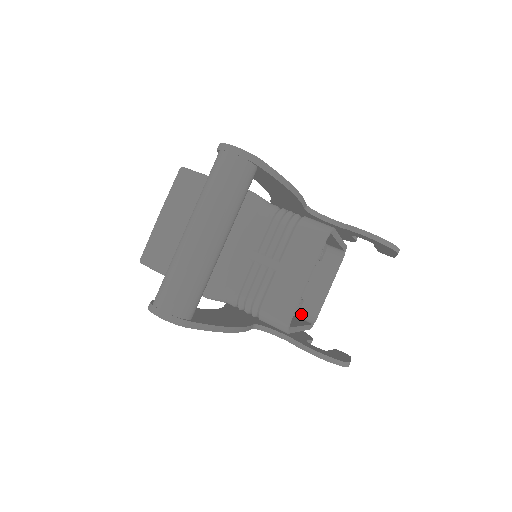
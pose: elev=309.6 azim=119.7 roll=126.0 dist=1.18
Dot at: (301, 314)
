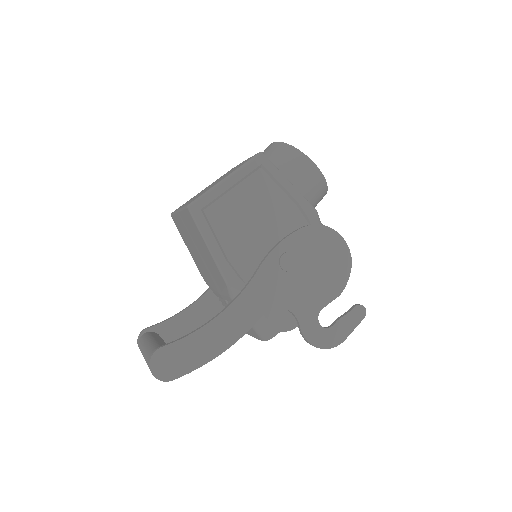
Dot at: occluded
